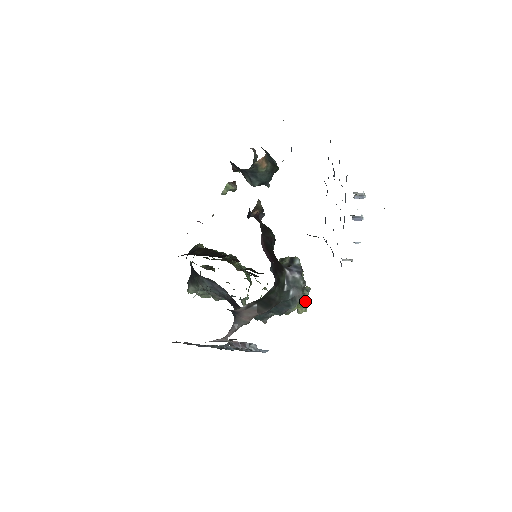
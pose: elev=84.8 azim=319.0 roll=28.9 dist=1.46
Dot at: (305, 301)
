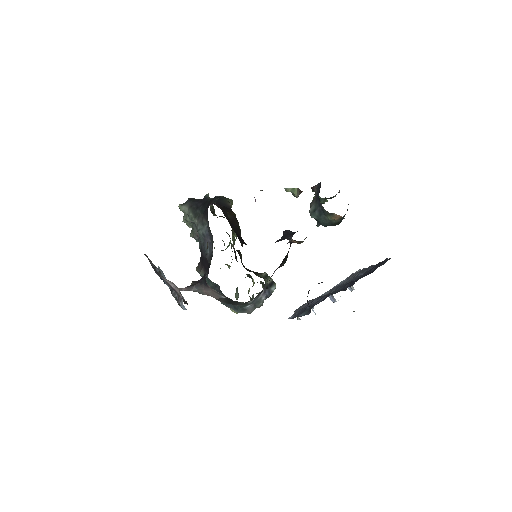
Dot at: occluded
